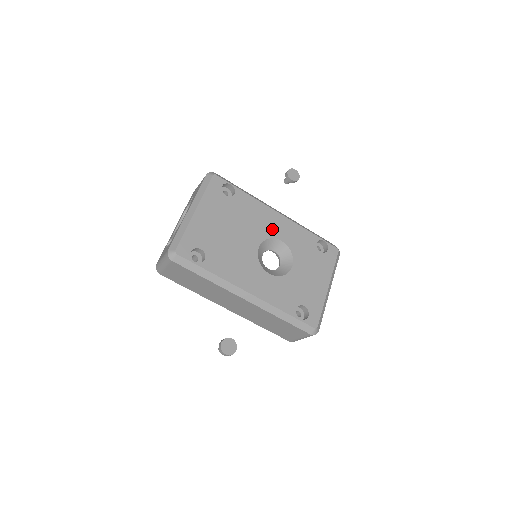
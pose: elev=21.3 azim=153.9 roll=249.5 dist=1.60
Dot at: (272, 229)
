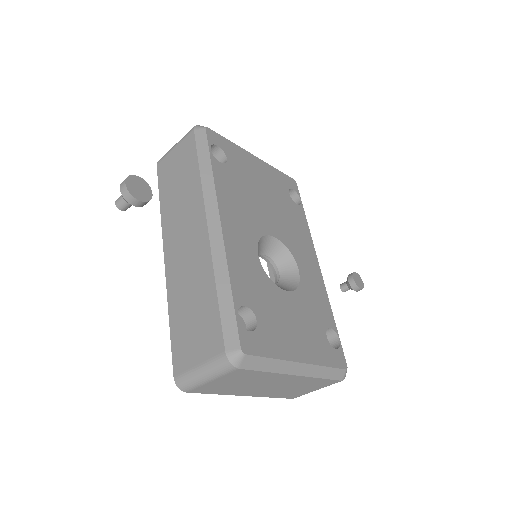
Dot at: (300, 255)
